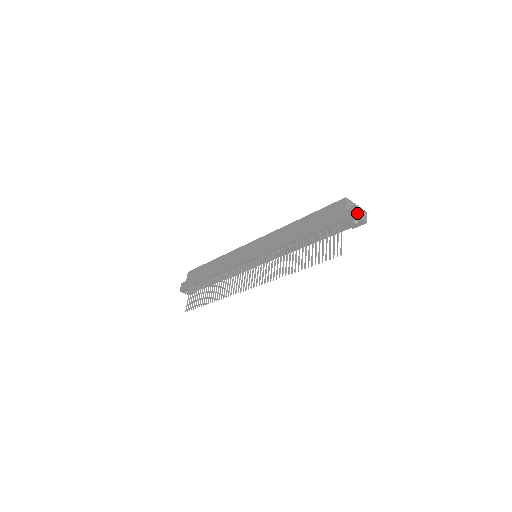
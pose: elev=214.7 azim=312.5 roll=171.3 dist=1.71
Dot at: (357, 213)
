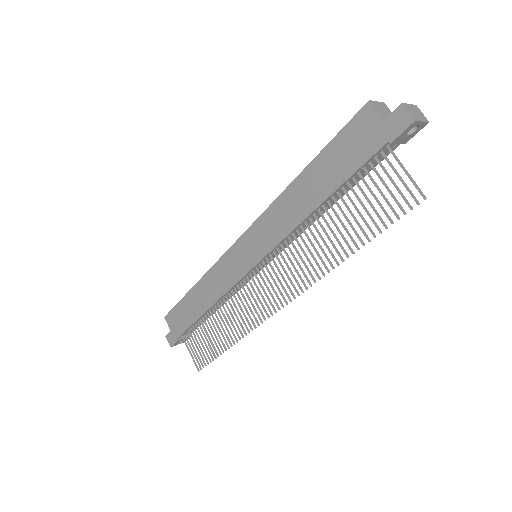
Dot at: (412, 116)
